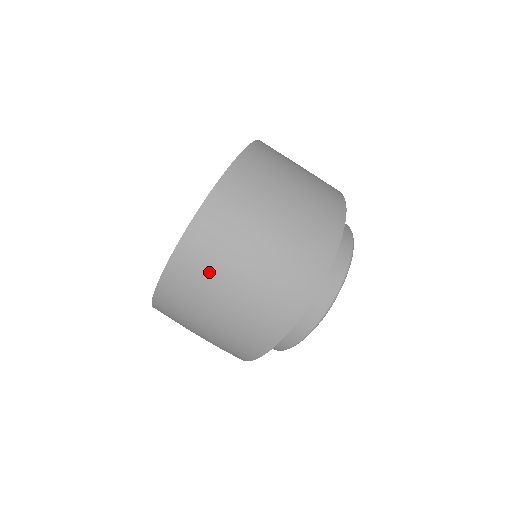
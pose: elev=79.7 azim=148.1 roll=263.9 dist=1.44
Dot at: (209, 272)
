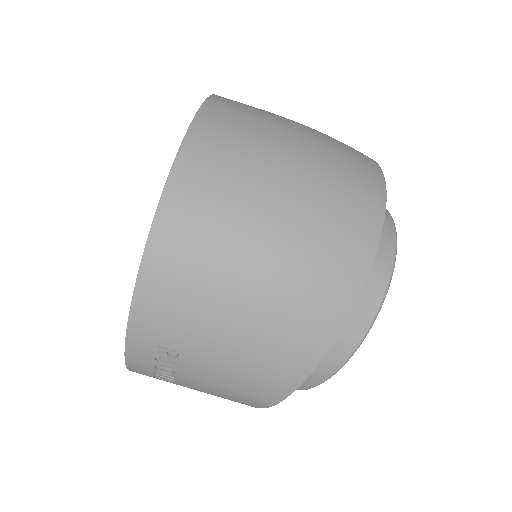
Dot at: (243, 163)
